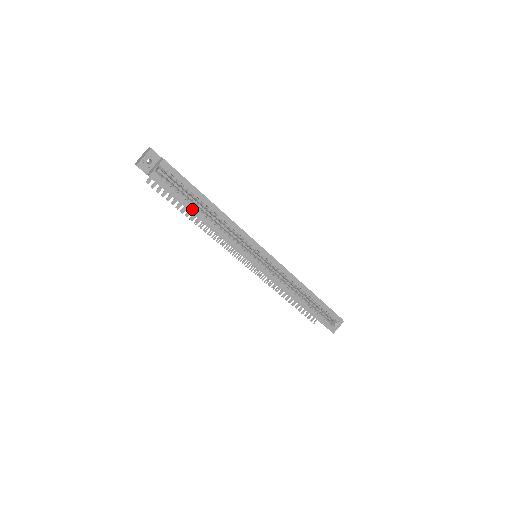
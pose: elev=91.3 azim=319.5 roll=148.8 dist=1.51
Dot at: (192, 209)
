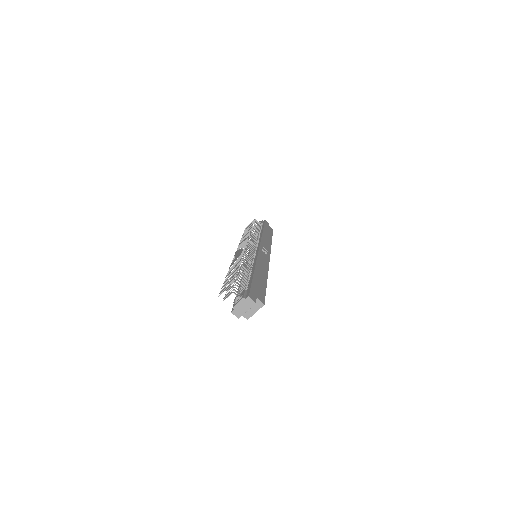
Dot at: occluded
